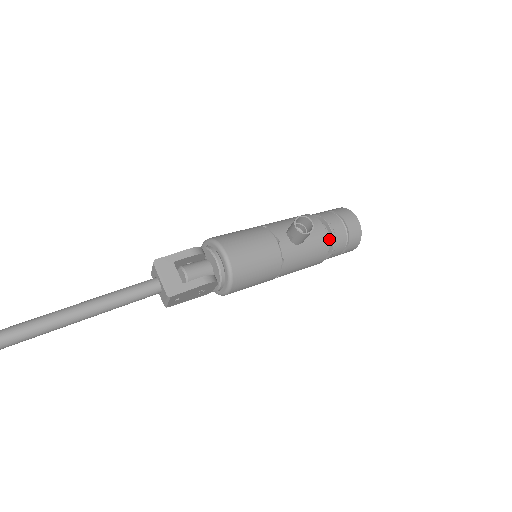
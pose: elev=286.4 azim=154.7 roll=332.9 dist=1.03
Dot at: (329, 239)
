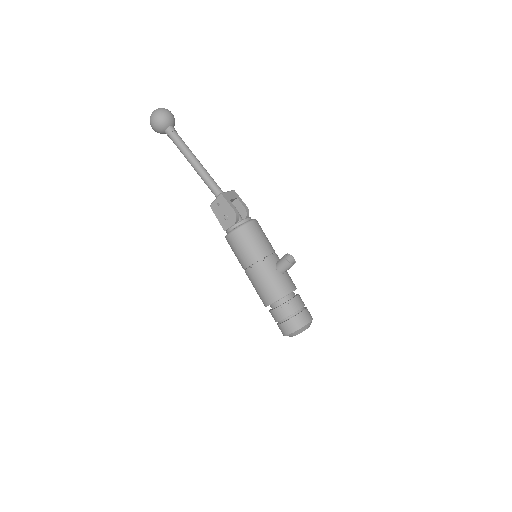
Dot at: (288, 299)
